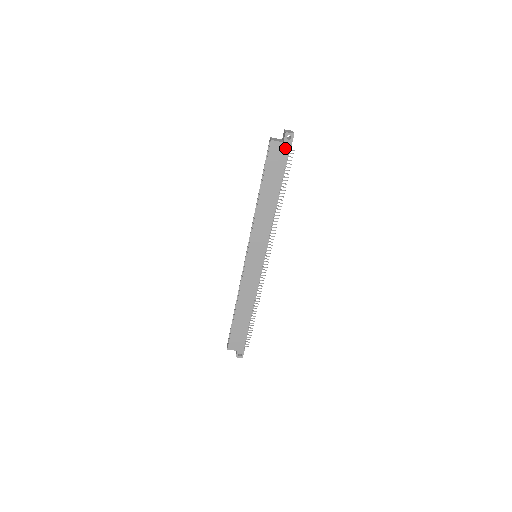
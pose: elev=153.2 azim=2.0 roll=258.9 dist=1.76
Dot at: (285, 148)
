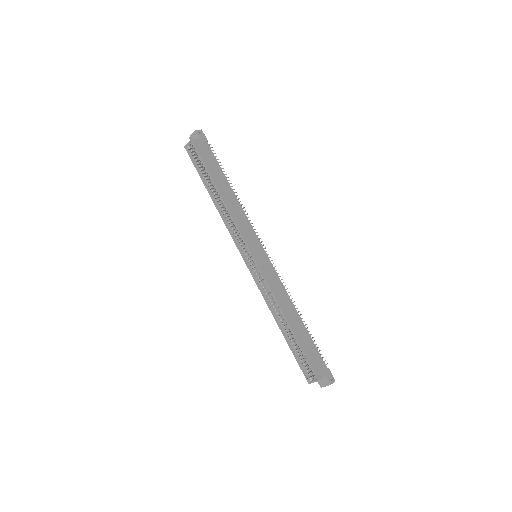
Dot at: (204, 143)
